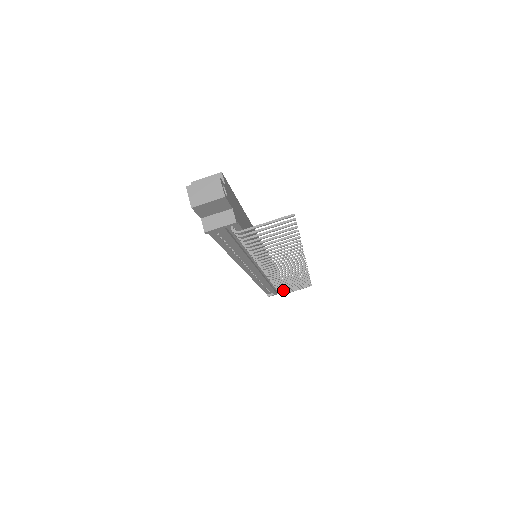
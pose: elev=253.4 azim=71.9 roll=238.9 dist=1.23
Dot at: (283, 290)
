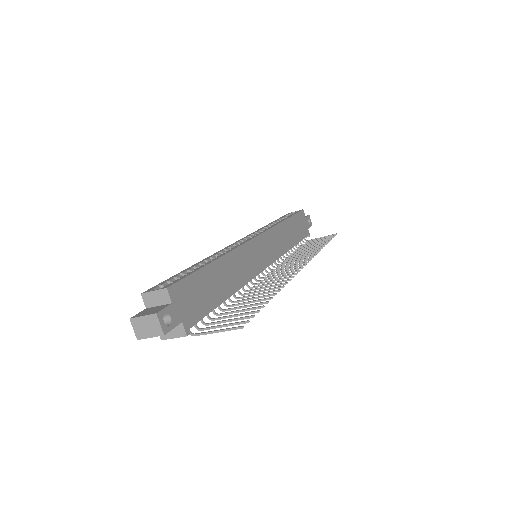
Dot at: occluded
